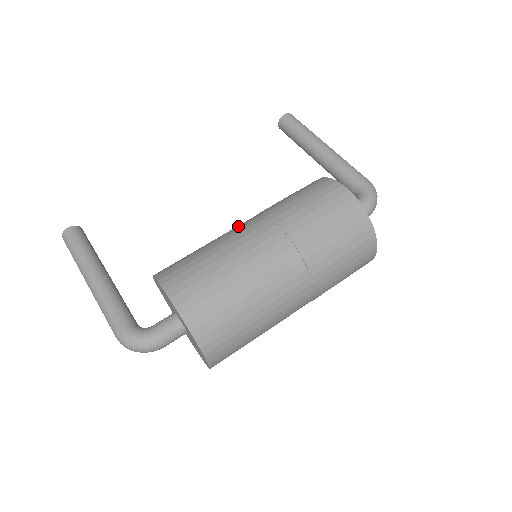
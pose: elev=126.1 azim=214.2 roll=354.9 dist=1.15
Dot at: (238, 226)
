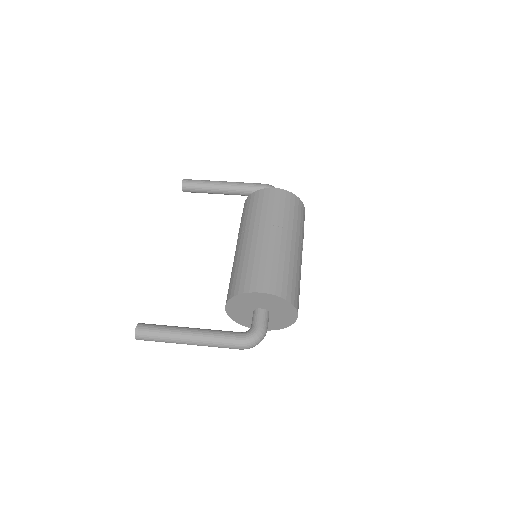
Dot at: (242, 243)
